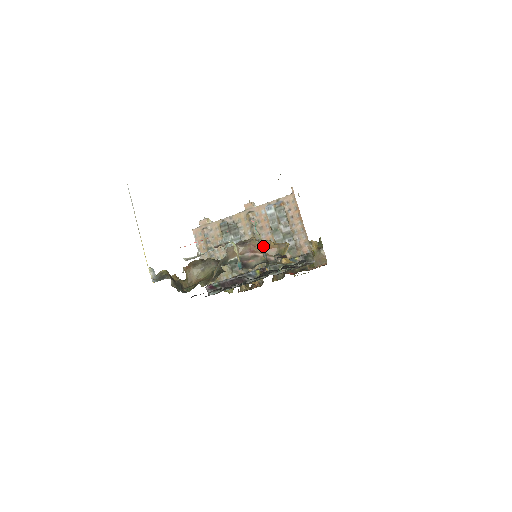
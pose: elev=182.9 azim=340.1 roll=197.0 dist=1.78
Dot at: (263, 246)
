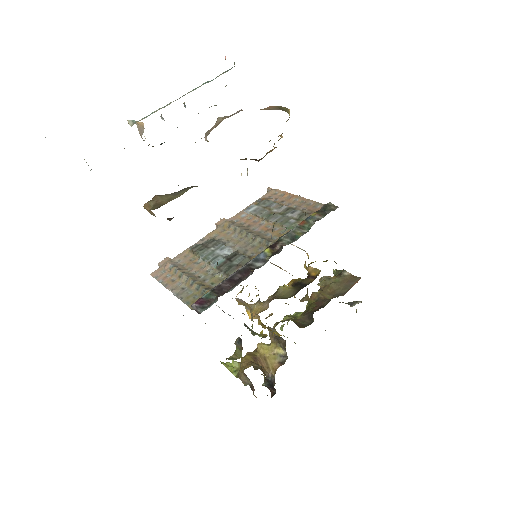
Dot at: occluded
